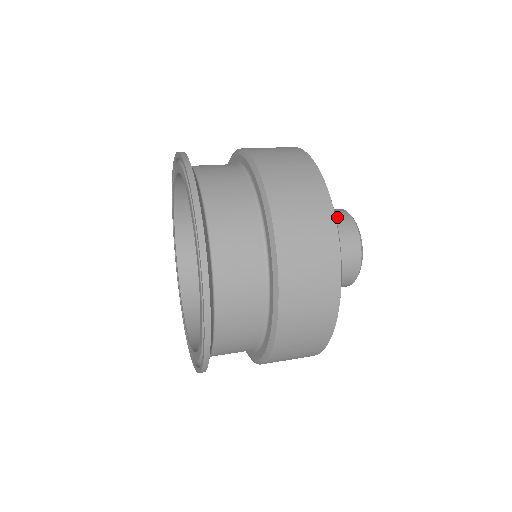
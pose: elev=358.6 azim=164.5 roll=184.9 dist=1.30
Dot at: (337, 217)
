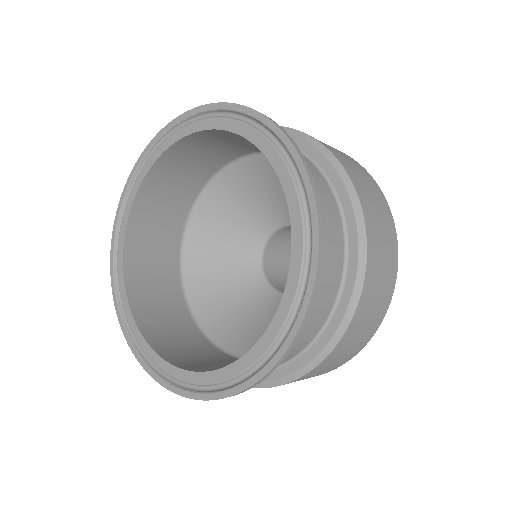
Dot at: occluded
